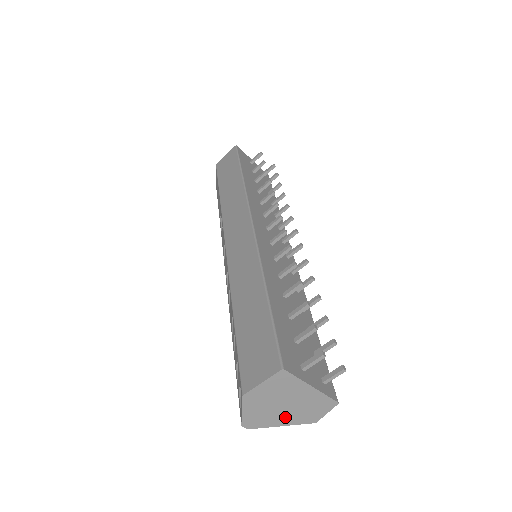
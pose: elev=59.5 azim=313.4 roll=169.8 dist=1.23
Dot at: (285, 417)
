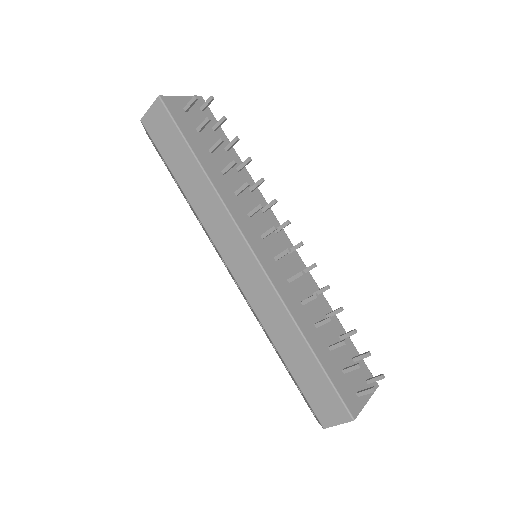
Dot at: occluded
